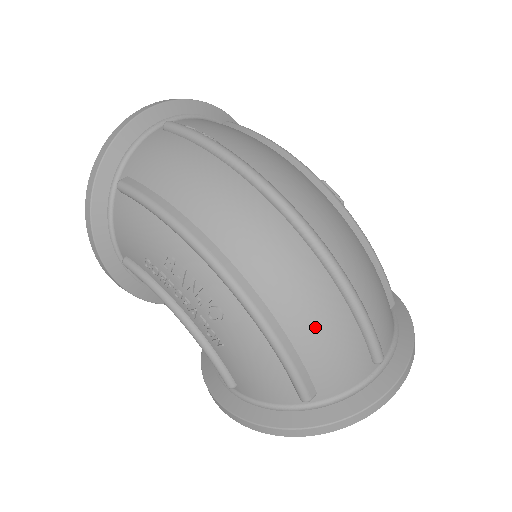
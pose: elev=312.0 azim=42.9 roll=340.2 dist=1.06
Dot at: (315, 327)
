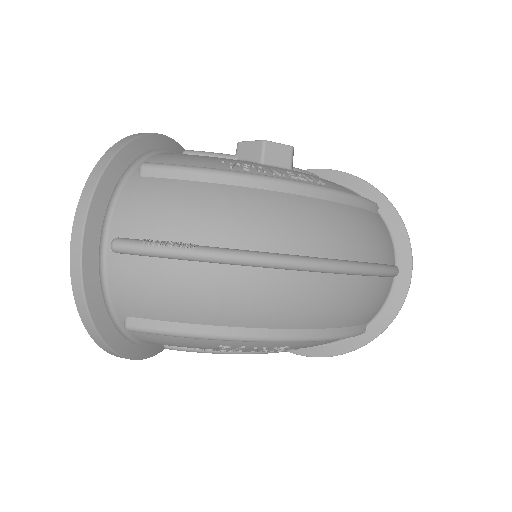
Dot at: (358, 309)
